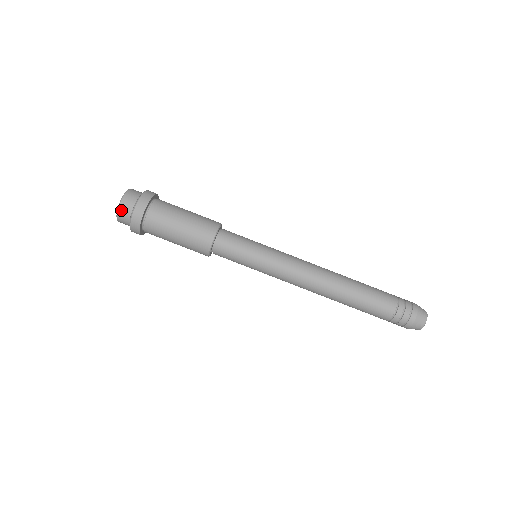
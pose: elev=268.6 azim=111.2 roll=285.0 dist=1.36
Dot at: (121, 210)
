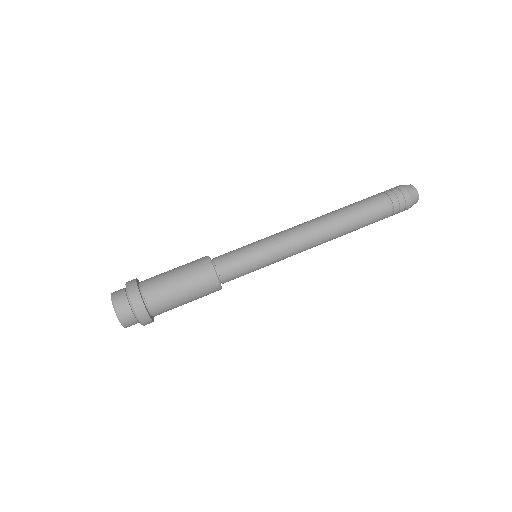
Dot at: (117, 305)
